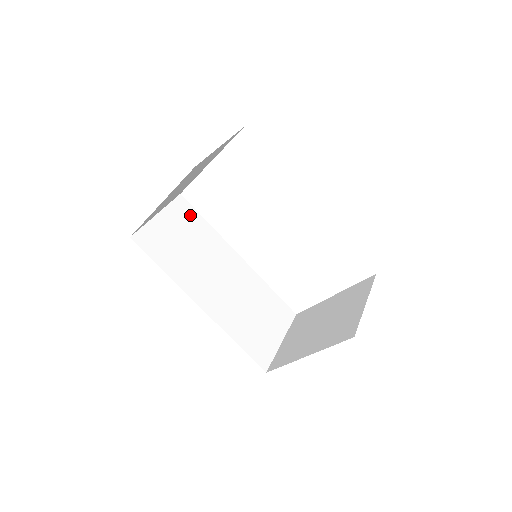
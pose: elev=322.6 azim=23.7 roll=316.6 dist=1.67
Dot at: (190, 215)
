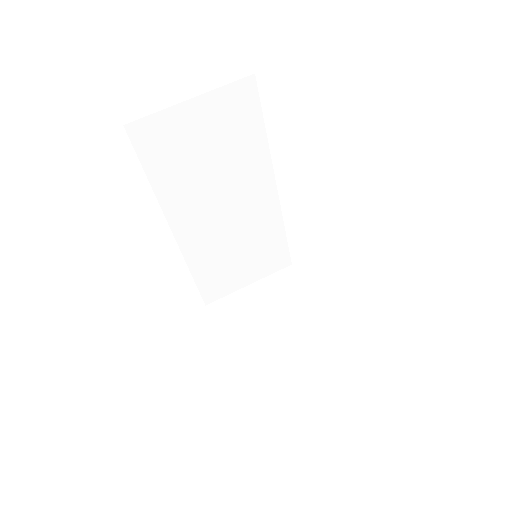
Dot at: (245, 113)
